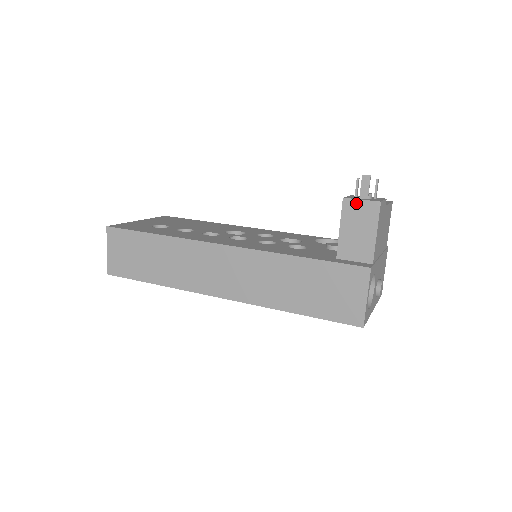
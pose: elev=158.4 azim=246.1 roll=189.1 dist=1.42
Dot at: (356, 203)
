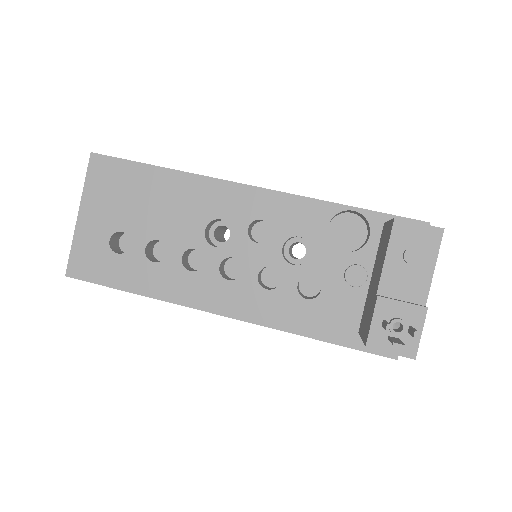
Dot at: (383, 351)
